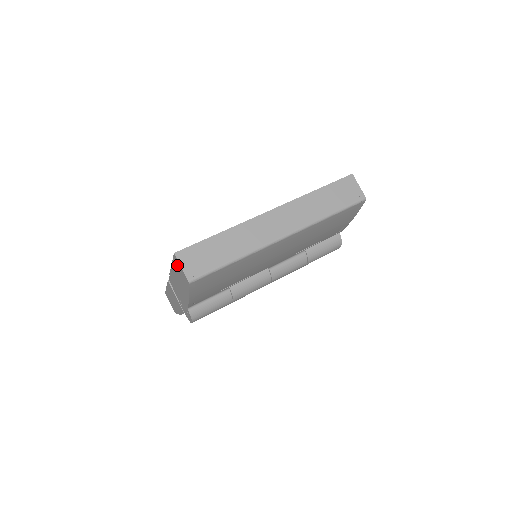
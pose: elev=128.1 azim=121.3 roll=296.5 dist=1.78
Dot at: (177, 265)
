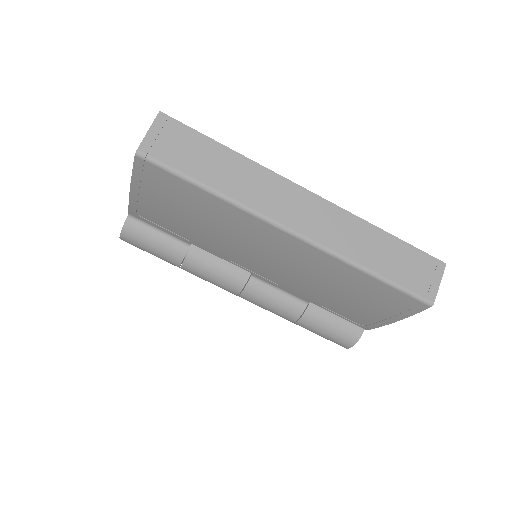
Dot at: occluded
